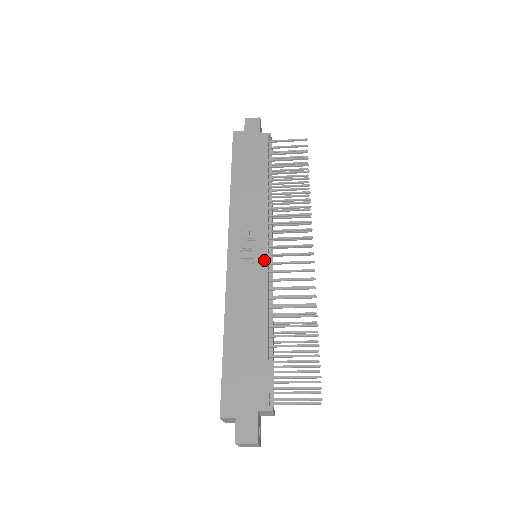
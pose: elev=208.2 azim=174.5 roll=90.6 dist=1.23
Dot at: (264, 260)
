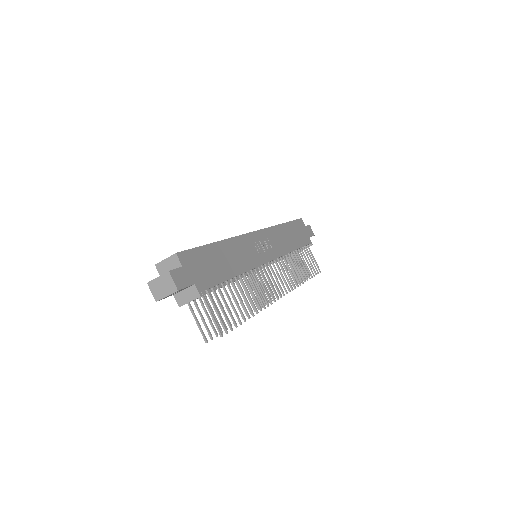
Dot at: (264, 260)
